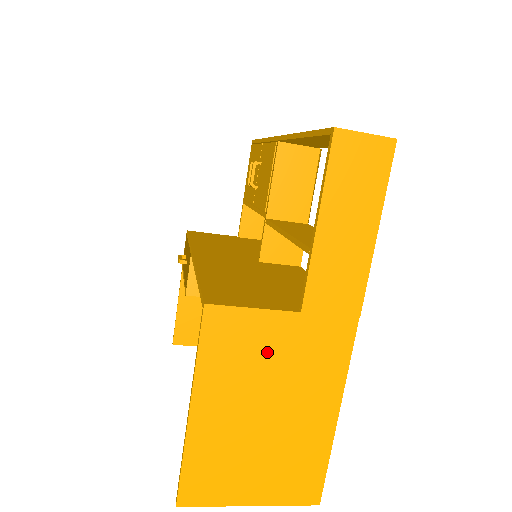
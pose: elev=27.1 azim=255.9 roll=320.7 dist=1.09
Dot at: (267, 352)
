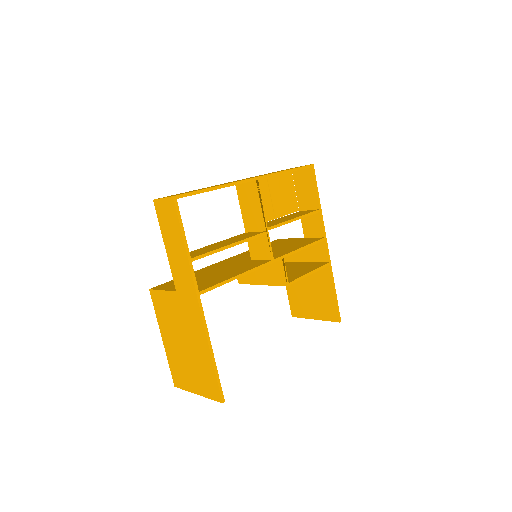
Dot at: (173, 312)
